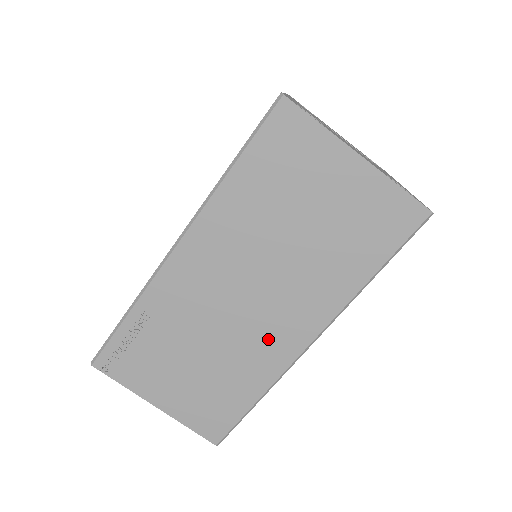
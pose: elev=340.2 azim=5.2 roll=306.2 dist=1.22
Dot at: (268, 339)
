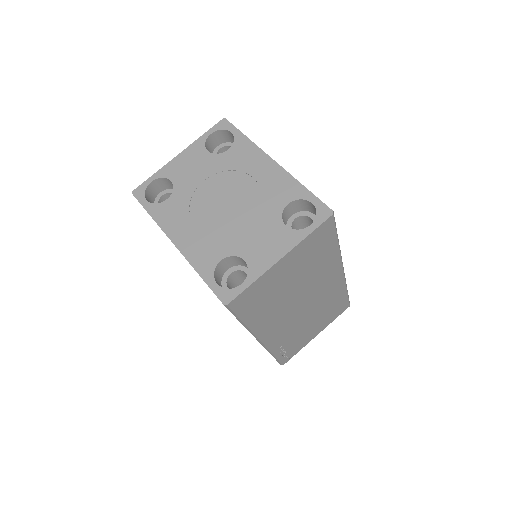
Dot at: (327, 291)
